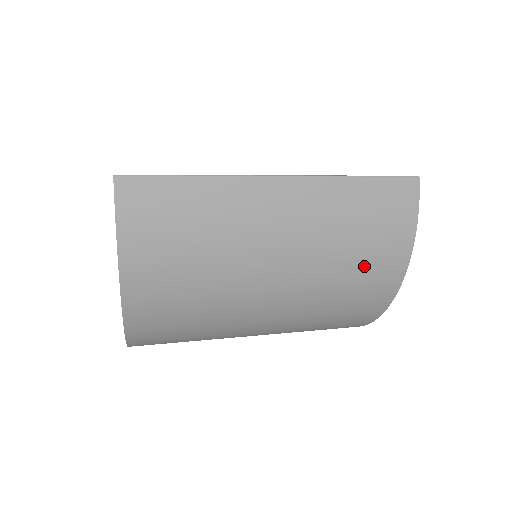
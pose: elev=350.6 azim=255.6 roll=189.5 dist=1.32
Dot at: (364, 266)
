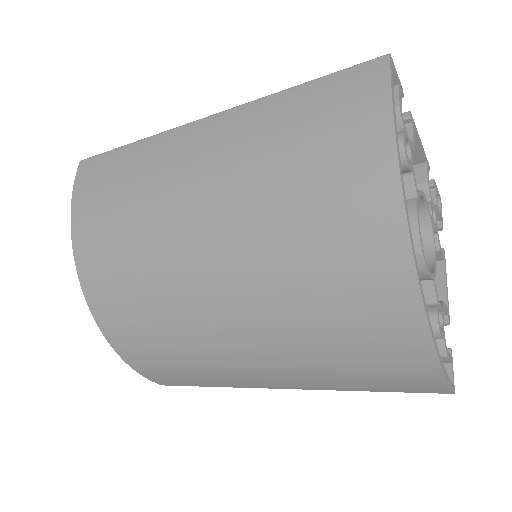
Dot at: (320, 207)
